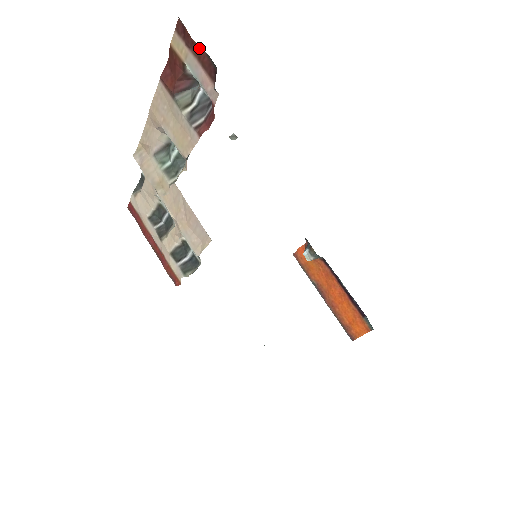
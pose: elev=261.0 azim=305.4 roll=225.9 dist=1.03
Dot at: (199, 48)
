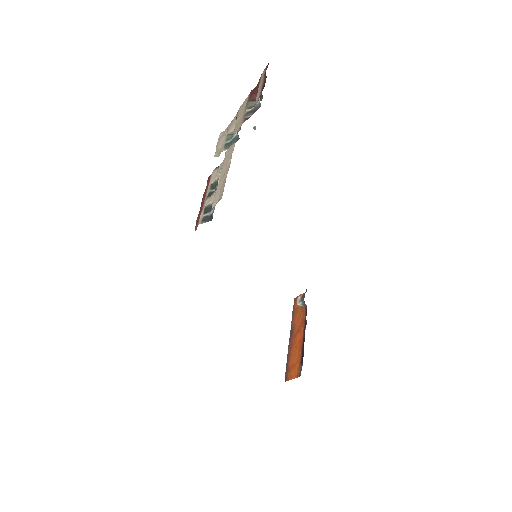
Dot at: (266, 77)
